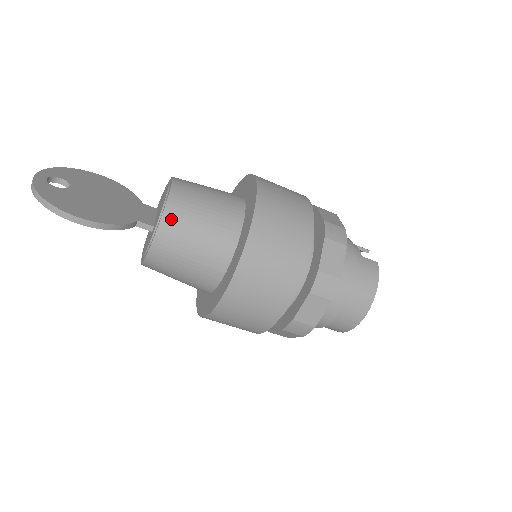
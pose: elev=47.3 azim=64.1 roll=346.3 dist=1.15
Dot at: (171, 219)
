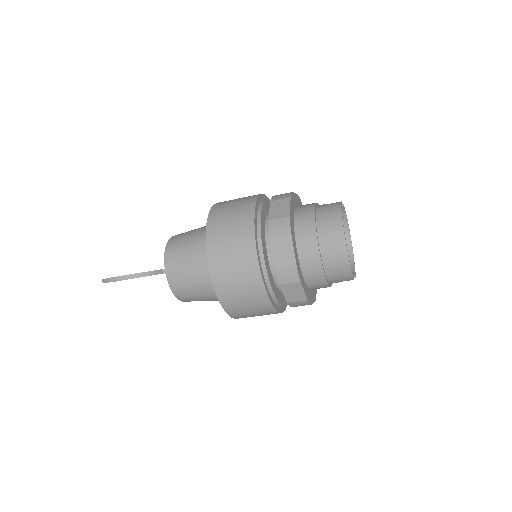
Dot at: (170, 250)
